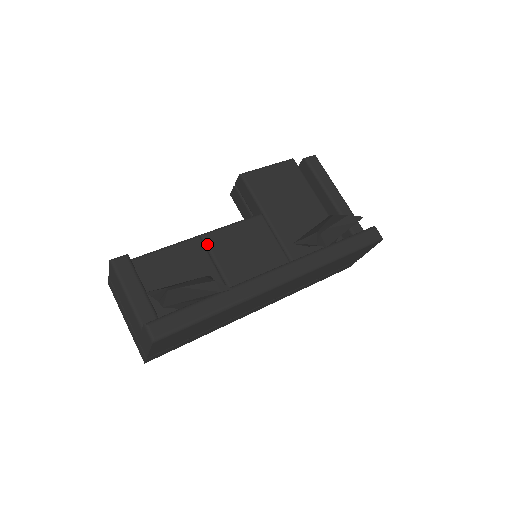
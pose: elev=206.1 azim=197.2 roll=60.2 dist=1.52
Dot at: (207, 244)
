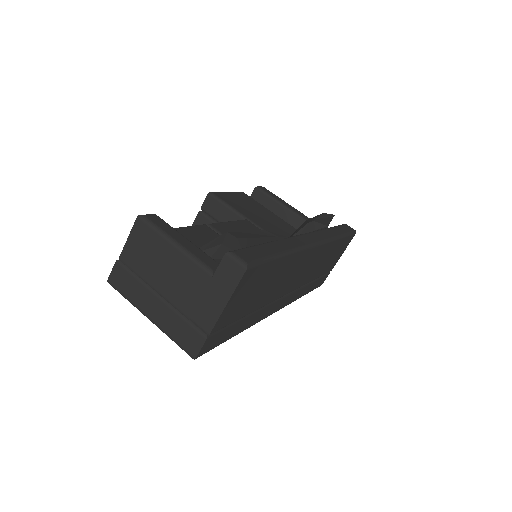
Dot at: (217, 231)
